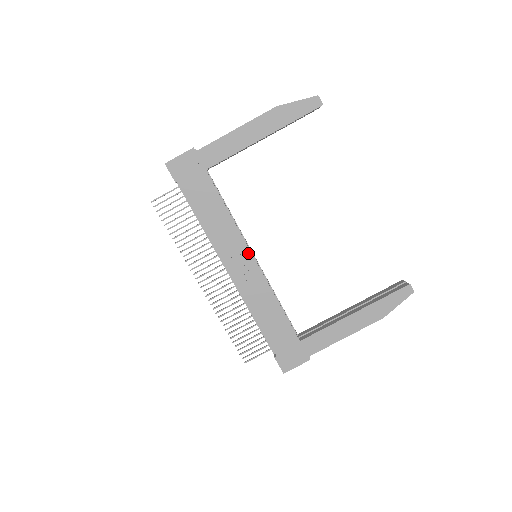
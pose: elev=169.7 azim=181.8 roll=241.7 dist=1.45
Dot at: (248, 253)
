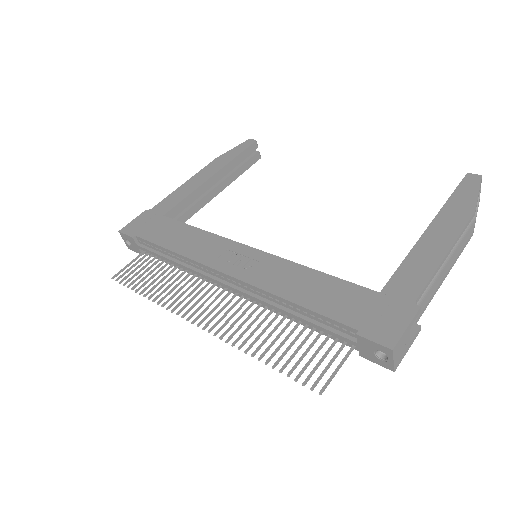
Dot at: (239, 246)
